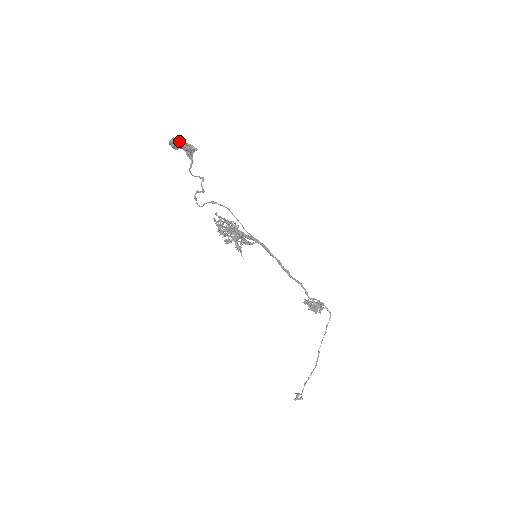
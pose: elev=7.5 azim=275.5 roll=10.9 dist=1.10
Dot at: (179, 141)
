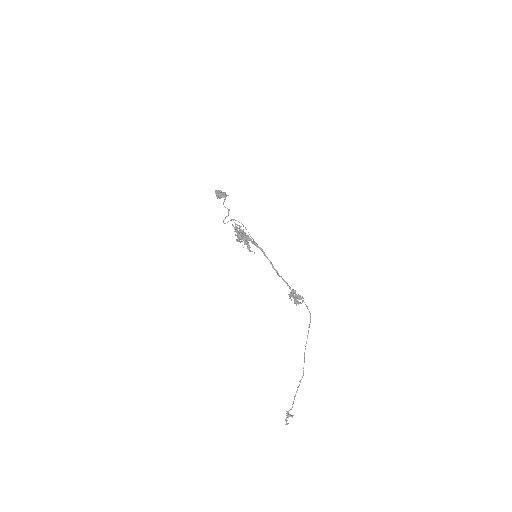
Dot at: (220, 191)
